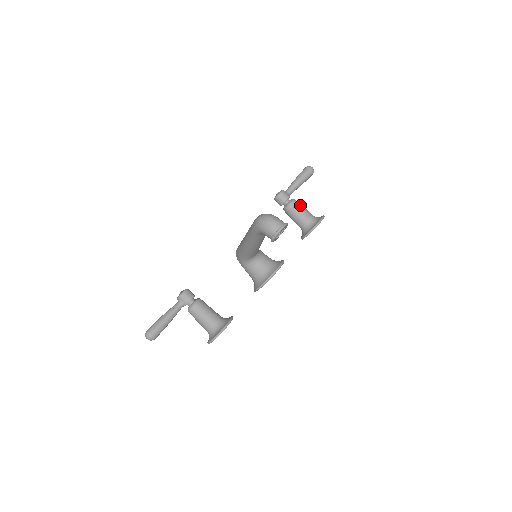
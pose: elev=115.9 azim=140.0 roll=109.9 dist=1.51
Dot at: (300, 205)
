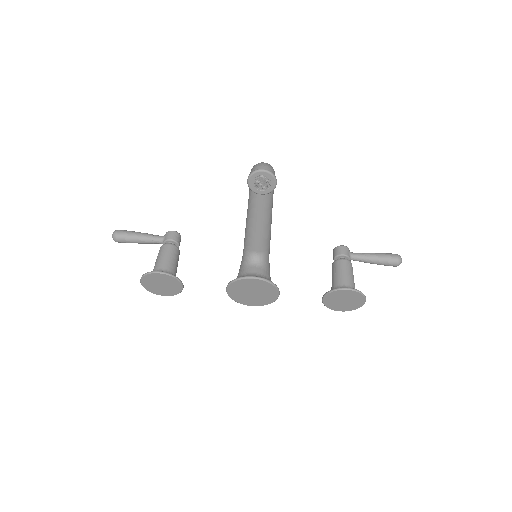
Dot at: (350, 268)
